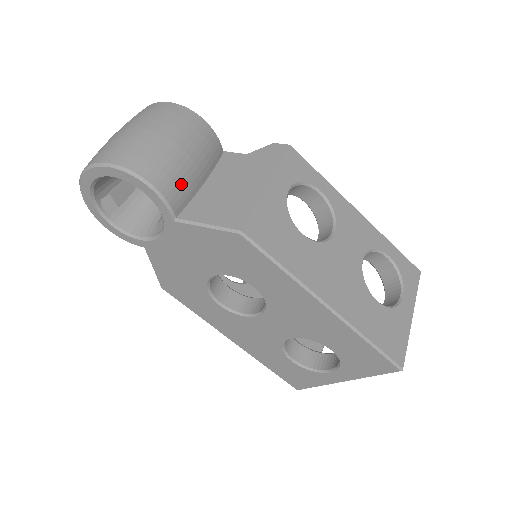
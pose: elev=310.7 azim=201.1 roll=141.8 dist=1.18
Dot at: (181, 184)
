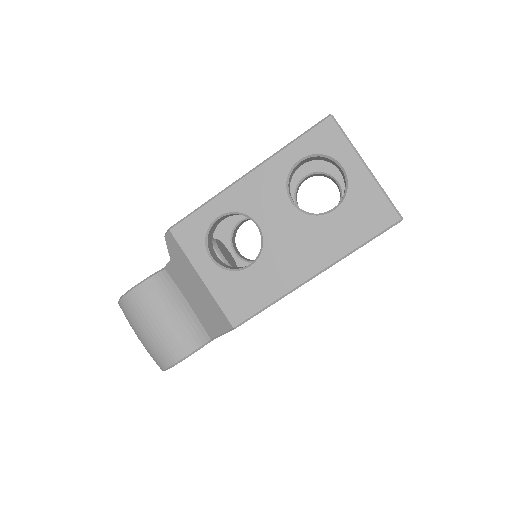
Dot at: (187, 332)
